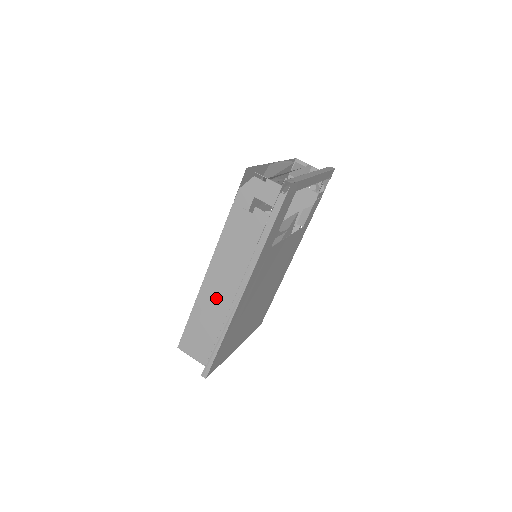
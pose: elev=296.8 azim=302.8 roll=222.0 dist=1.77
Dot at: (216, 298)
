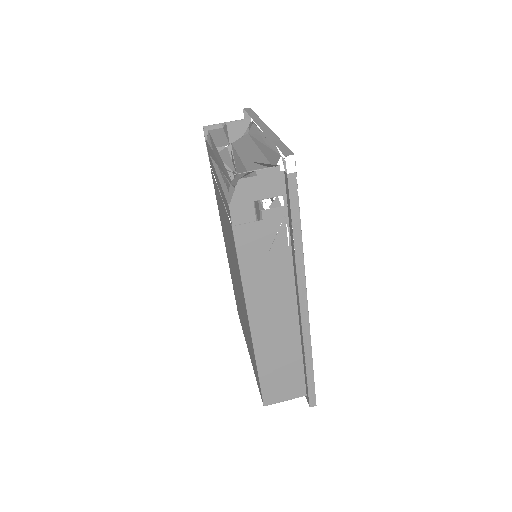
Dot at: (276, 331)
